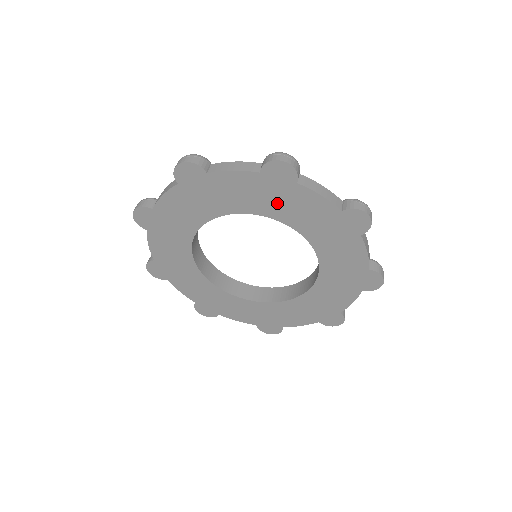
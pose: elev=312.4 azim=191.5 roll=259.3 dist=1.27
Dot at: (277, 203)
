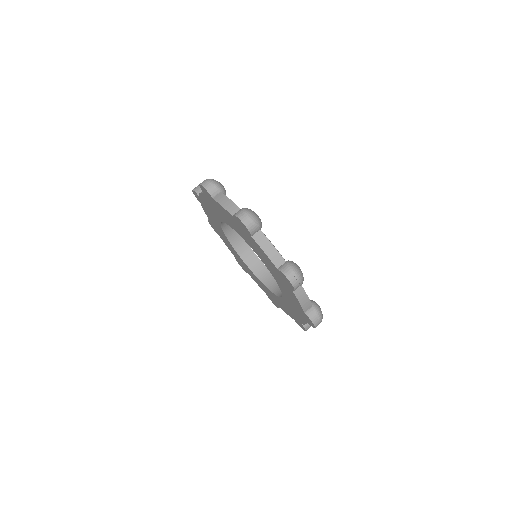
Dot at: (221, 213)
